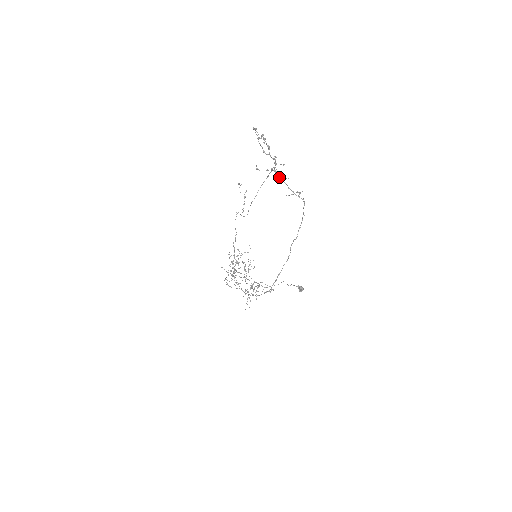
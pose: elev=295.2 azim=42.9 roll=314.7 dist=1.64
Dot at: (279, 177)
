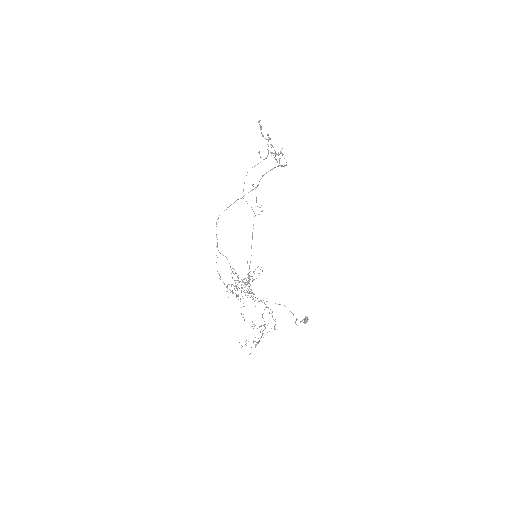
Dot at: (274, 157)
